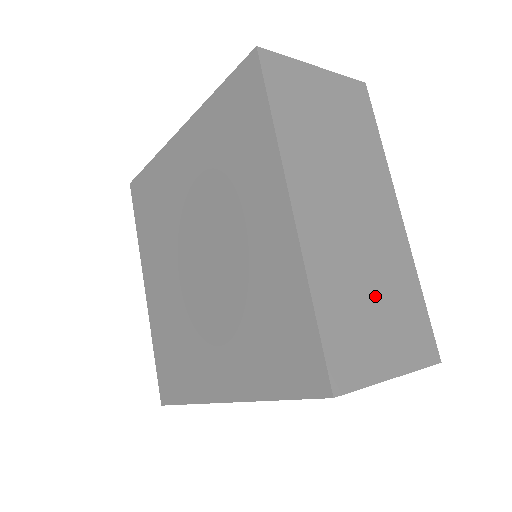
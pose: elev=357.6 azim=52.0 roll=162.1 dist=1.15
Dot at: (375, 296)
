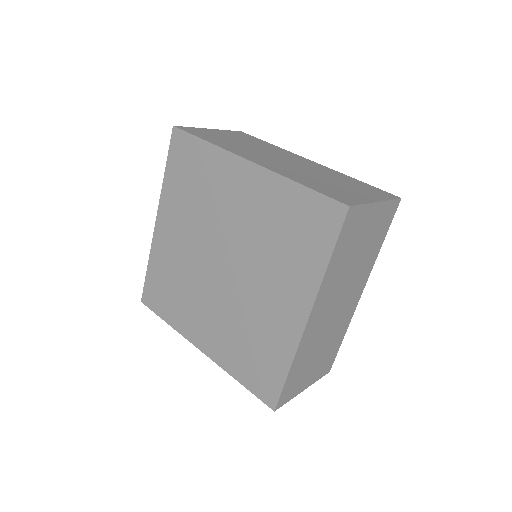
Dot at: (320, 352)
